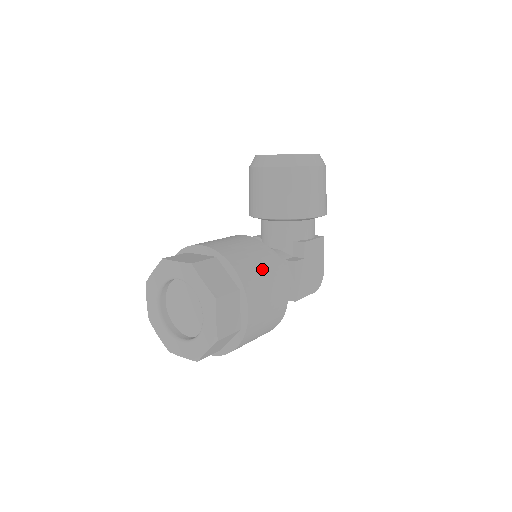
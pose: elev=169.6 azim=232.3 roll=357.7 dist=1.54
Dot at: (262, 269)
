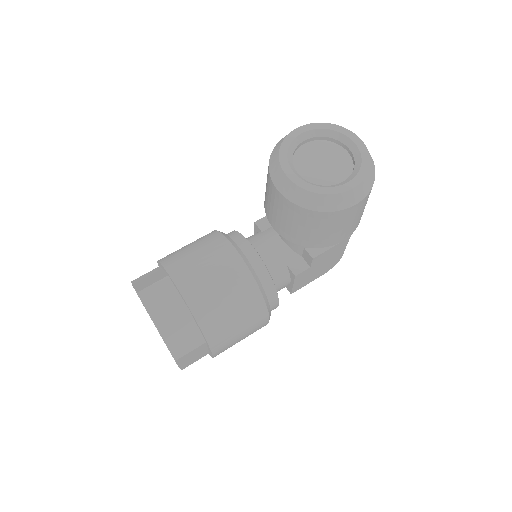
Dot at: (237, 319)
